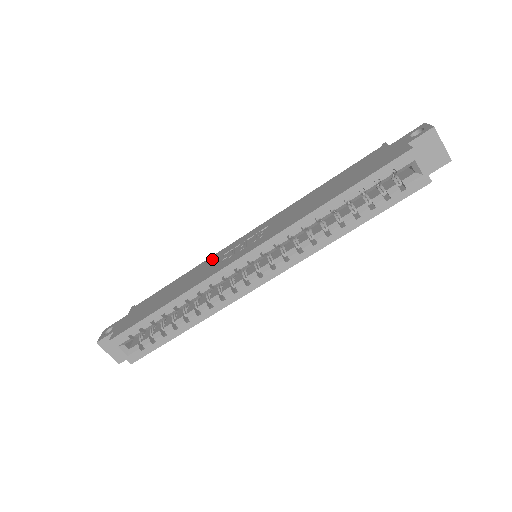
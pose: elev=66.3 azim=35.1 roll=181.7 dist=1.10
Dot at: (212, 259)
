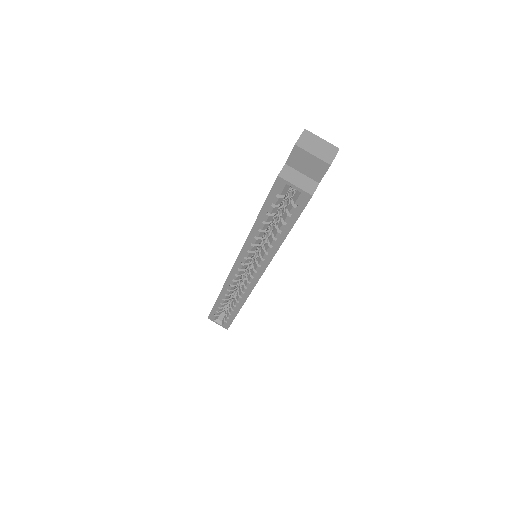
Dot at: occluded
